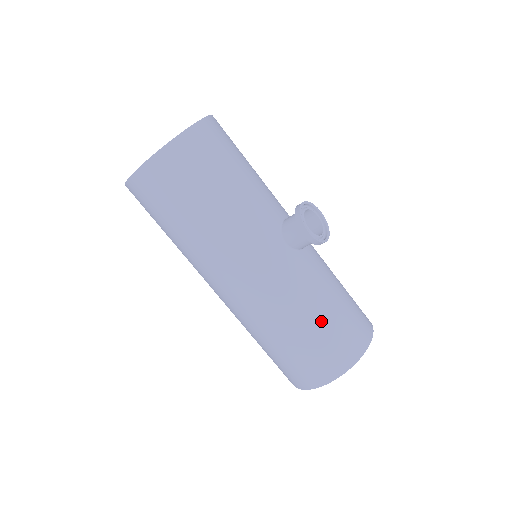
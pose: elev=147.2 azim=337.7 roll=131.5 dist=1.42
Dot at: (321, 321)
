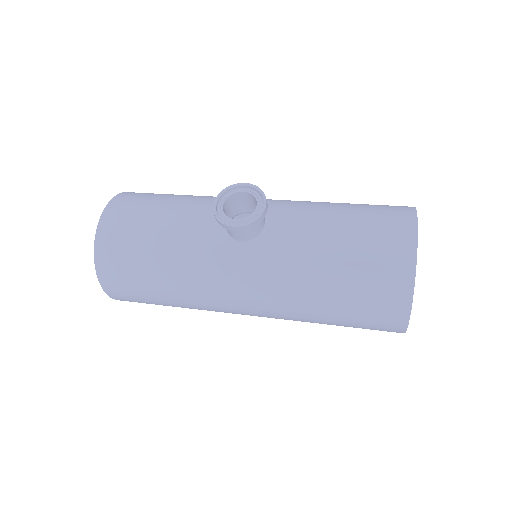
Dot at: (337, 277)
